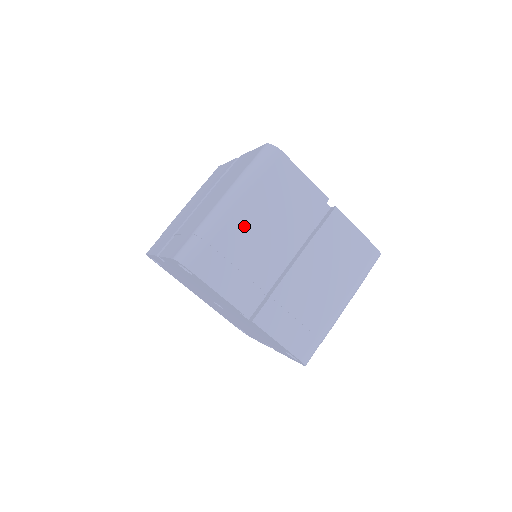
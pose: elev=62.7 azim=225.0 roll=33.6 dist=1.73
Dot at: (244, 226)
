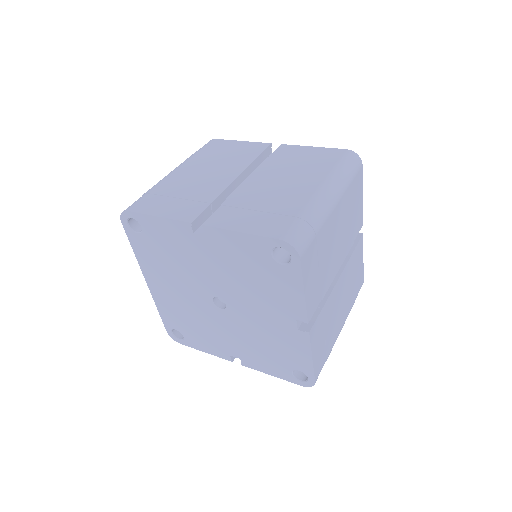
Dot at: (333, 227)
